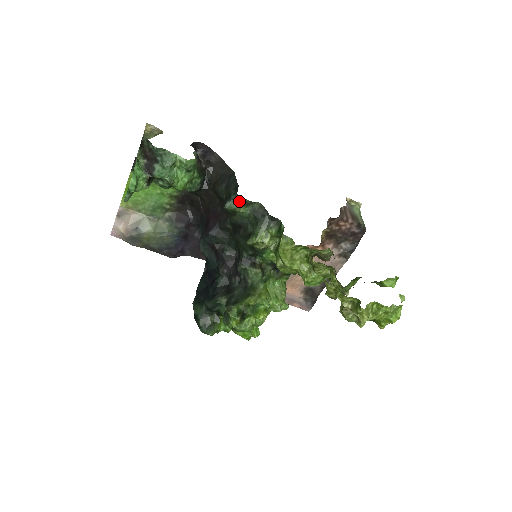
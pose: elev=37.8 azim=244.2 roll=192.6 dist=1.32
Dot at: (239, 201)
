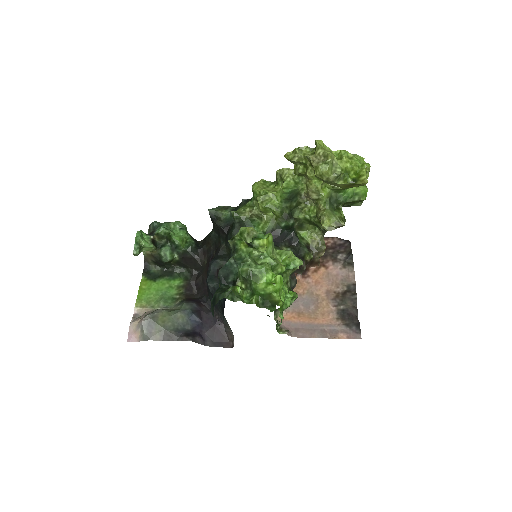
Dot at: (219, 208)
